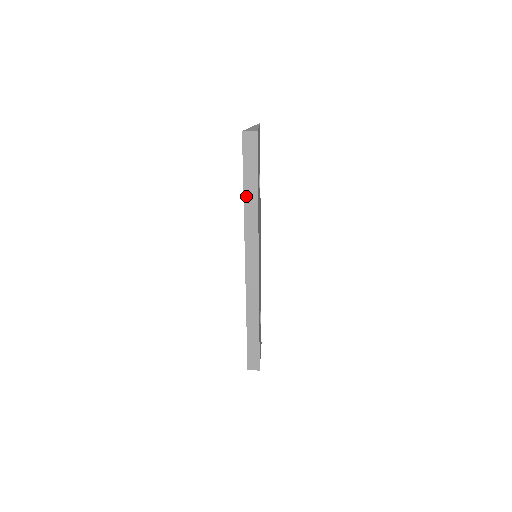
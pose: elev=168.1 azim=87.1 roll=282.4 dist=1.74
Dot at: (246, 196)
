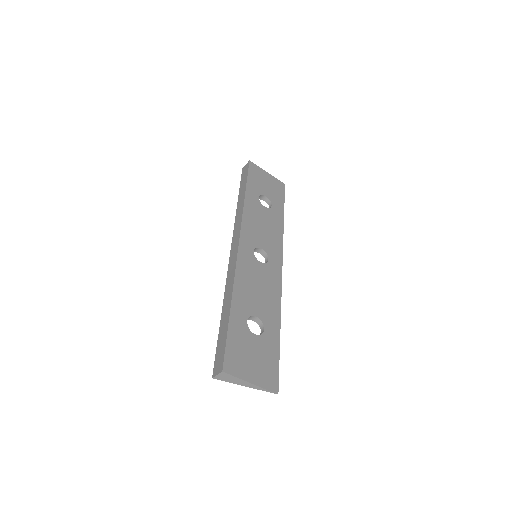
Dot at: (239, 200)
